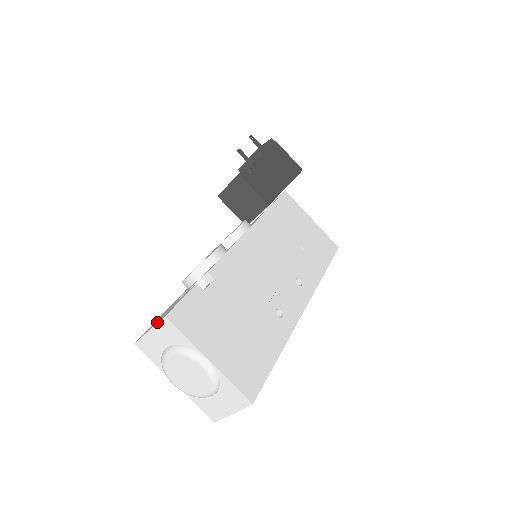
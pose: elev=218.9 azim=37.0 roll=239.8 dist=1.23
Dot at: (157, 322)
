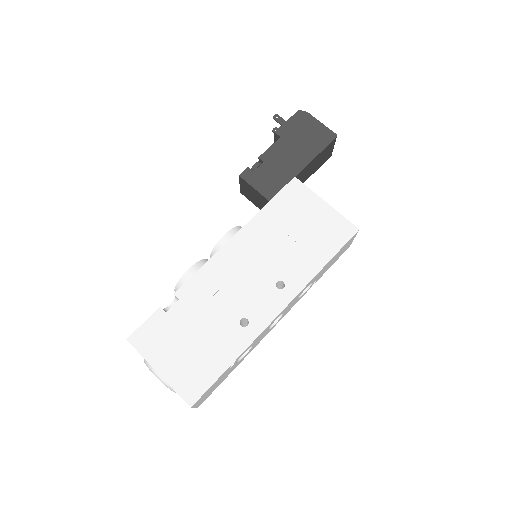
Dot at: occluded
